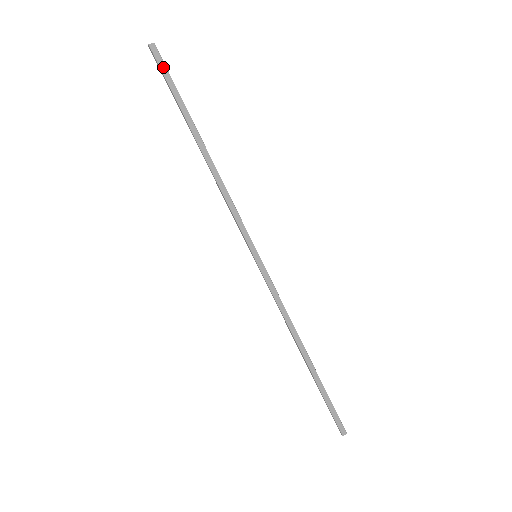
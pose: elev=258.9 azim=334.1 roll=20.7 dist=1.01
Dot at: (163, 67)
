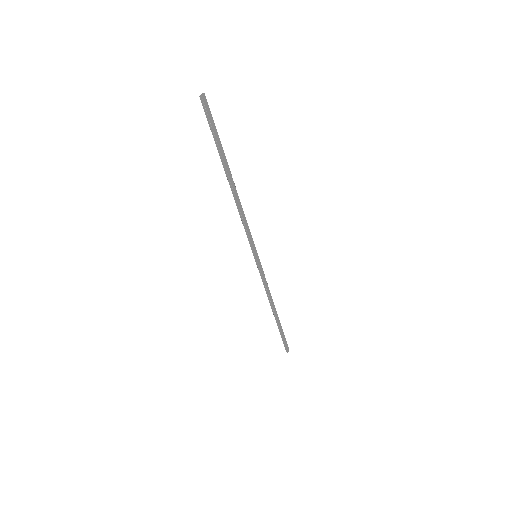
Dot at: (210, 116)
